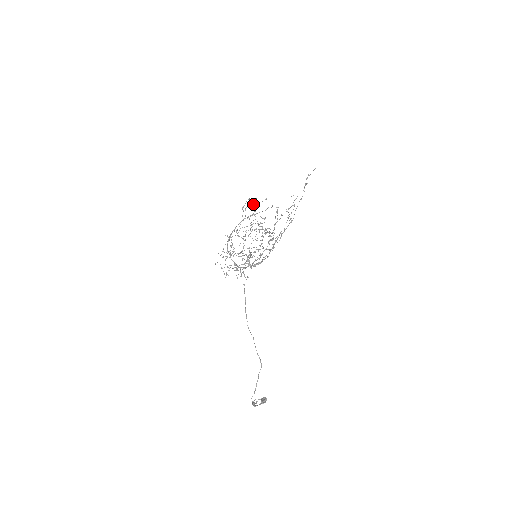
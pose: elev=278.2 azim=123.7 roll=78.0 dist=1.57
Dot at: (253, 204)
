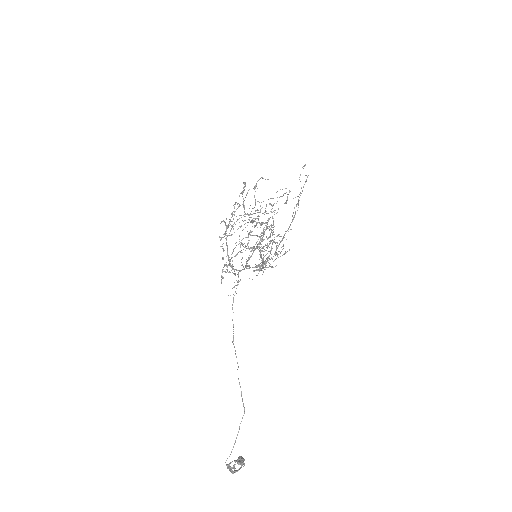
Dot at: occluded
